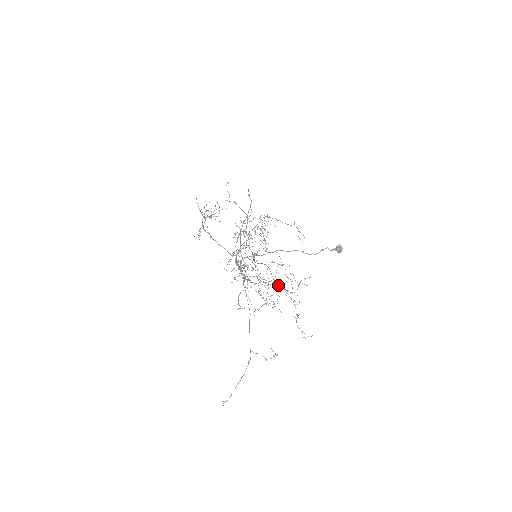
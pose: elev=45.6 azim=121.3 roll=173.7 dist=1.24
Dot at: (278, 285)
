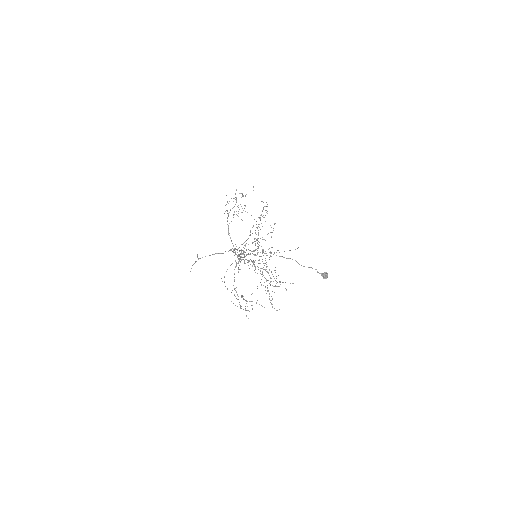
Dot at: (267, 266)
